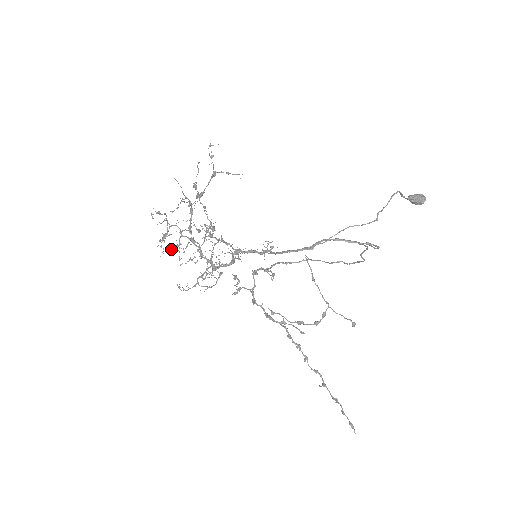
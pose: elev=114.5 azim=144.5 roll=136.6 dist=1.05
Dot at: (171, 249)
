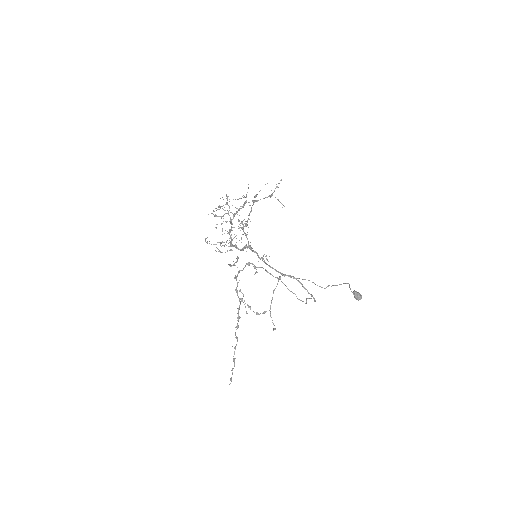
Dot at: occluded
